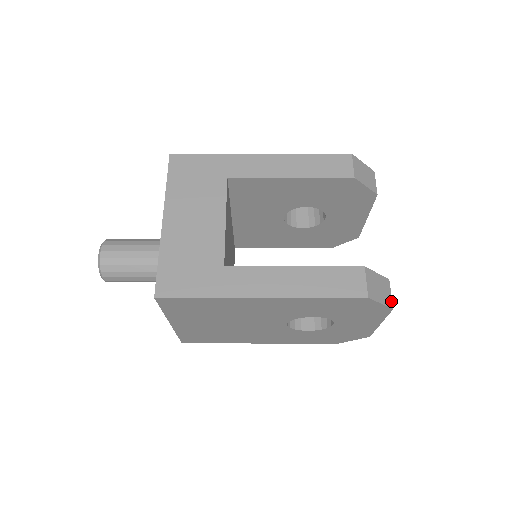
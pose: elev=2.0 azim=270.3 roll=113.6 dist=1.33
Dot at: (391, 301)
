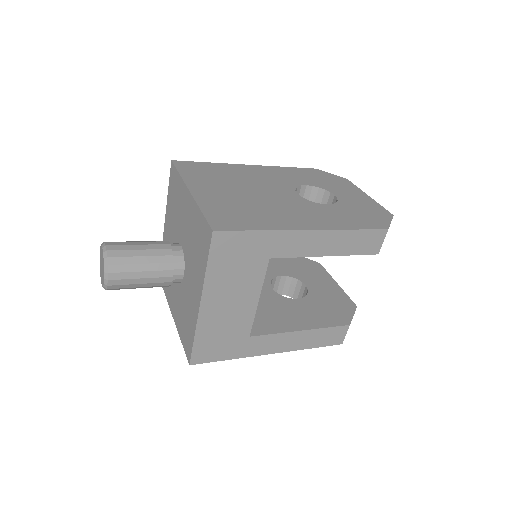
Dot at: occluded
